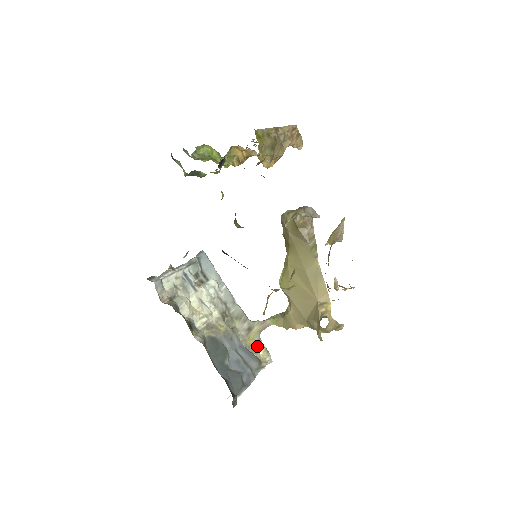
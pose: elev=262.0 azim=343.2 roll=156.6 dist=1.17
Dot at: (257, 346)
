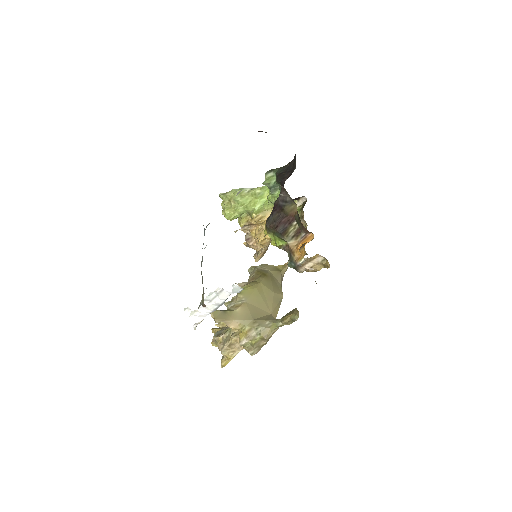
Dot at: (198, 307)
